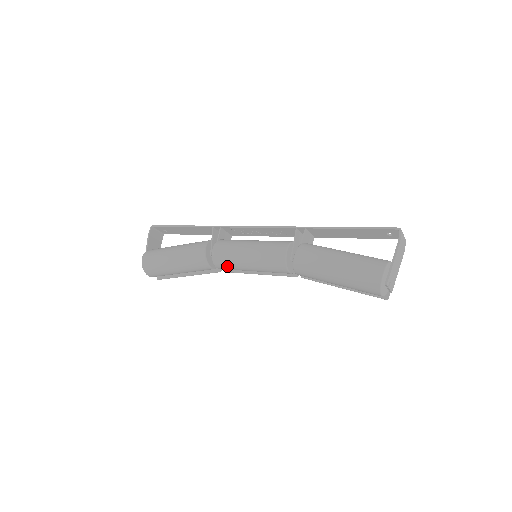
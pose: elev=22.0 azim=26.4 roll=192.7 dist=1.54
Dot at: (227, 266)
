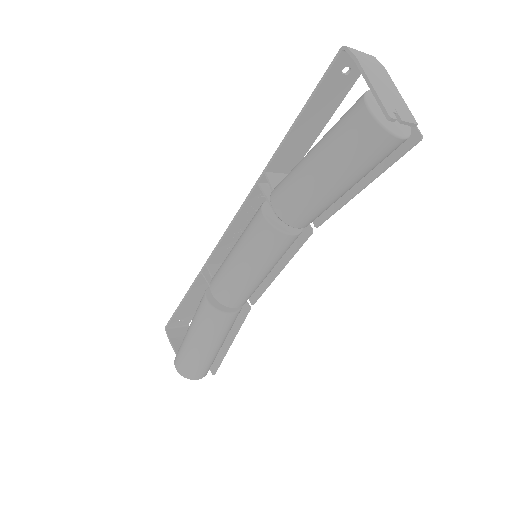
Dot at: (238, 296)
